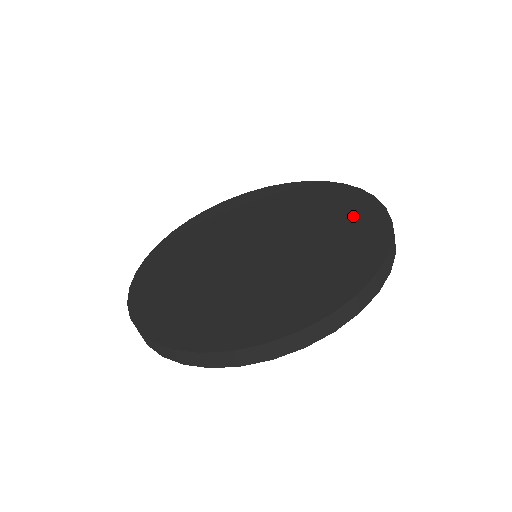
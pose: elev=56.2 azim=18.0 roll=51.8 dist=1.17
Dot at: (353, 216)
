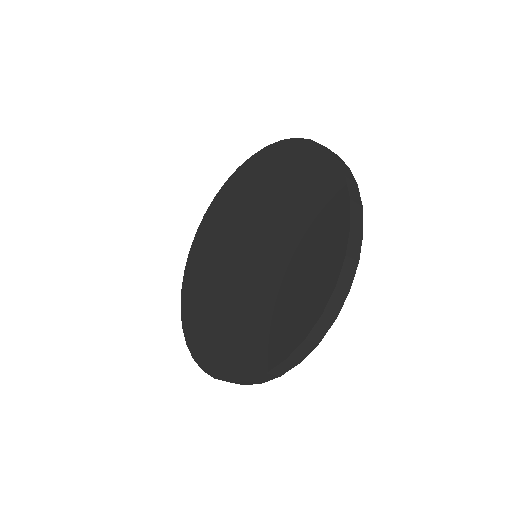
Dot at: (311, 275)
